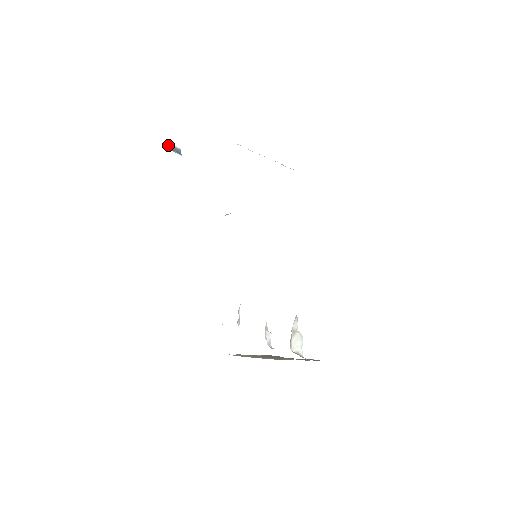
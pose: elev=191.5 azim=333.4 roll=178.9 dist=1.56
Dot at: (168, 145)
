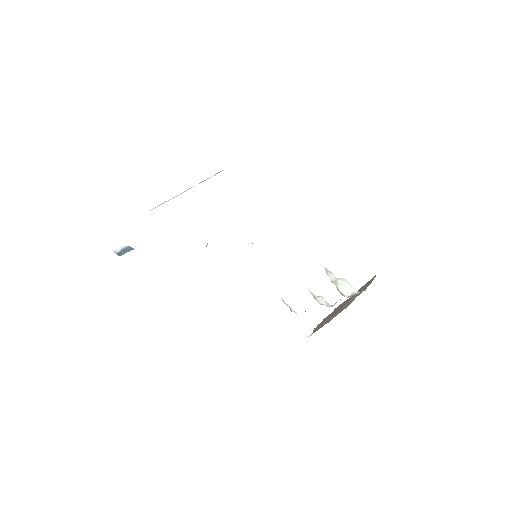
Dot at: (117, 253)
